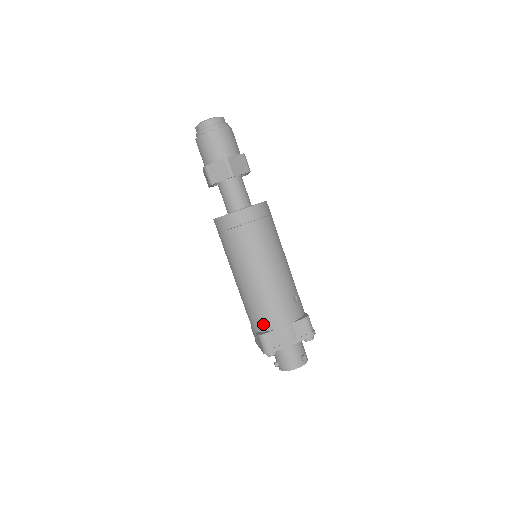
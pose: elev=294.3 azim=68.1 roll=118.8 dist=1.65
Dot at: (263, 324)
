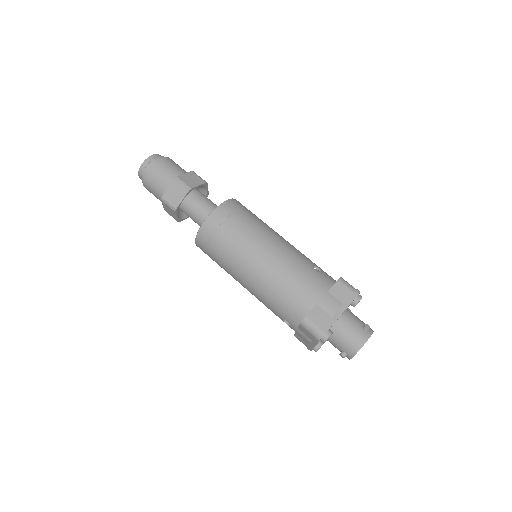
Dot at: (299, 310)
